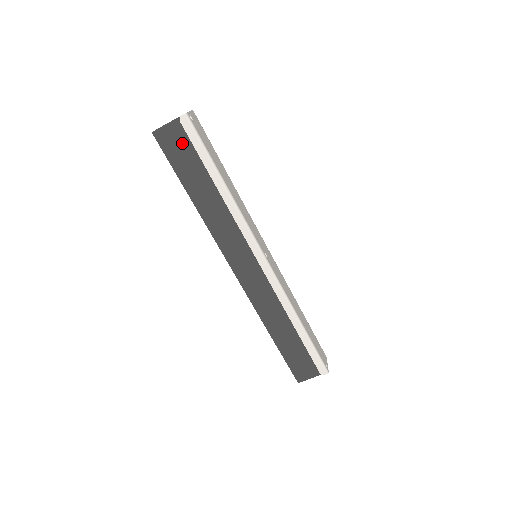
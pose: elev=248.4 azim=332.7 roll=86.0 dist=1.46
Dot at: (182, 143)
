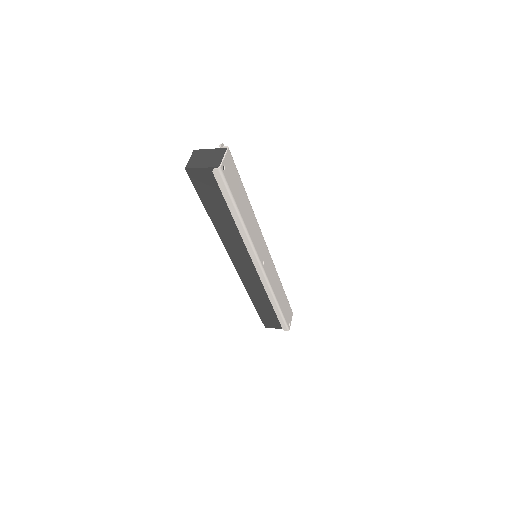
Dot at: (211, 184)
